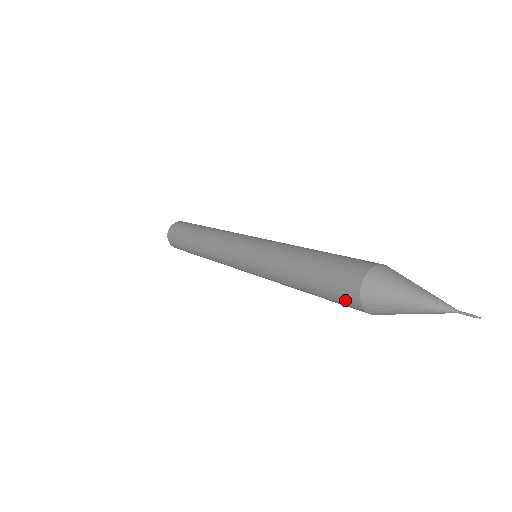
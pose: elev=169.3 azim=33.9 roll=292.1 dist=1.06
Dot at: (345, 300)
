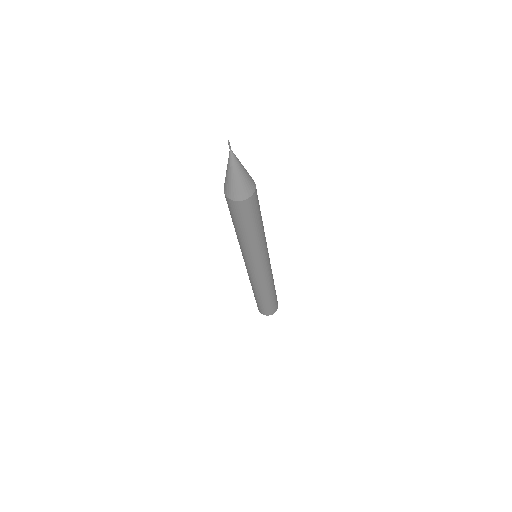
Dot at: occluded
